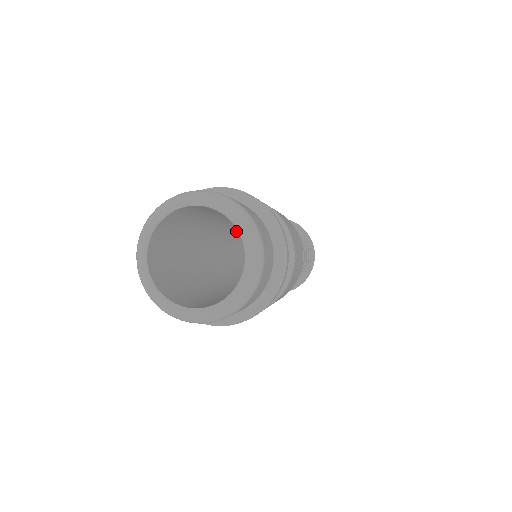
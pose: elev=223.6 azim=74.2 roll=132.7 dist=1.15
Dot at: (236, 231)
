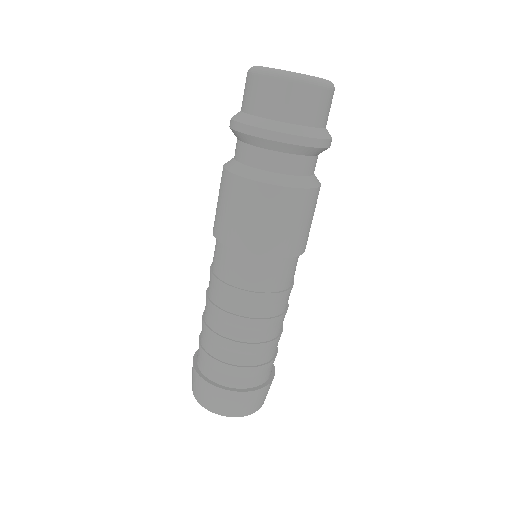
Dot at: occluded
